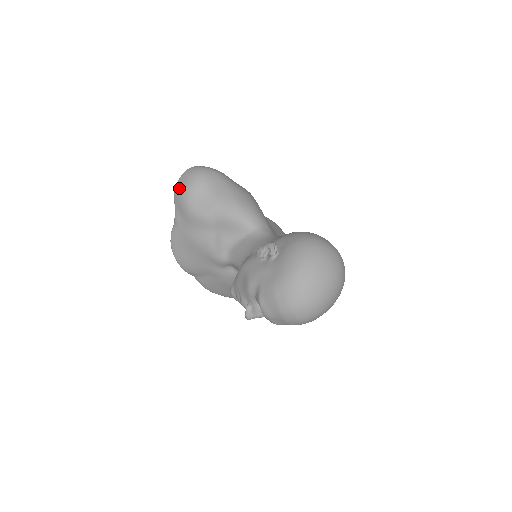
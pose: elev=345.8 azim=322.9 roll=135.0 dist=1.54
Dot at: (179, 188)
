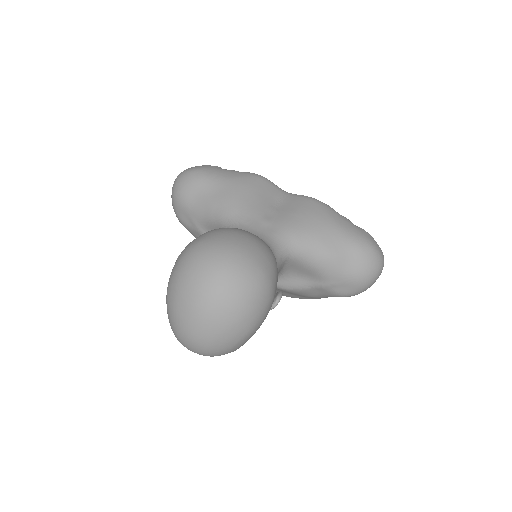
Dot at: occluded
